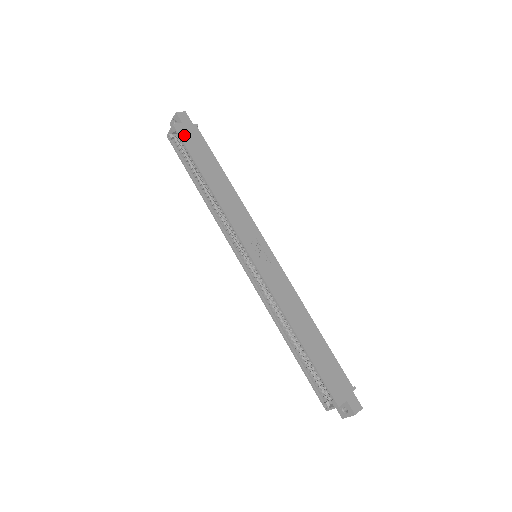
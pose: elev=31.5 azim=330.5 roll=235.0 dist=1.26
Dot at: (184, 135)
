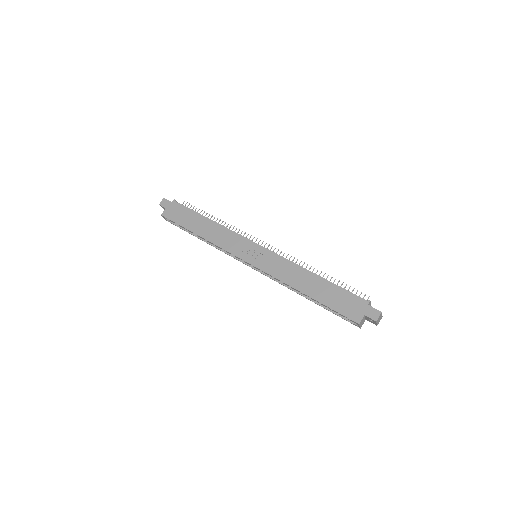
Dot at: (170, 216)
